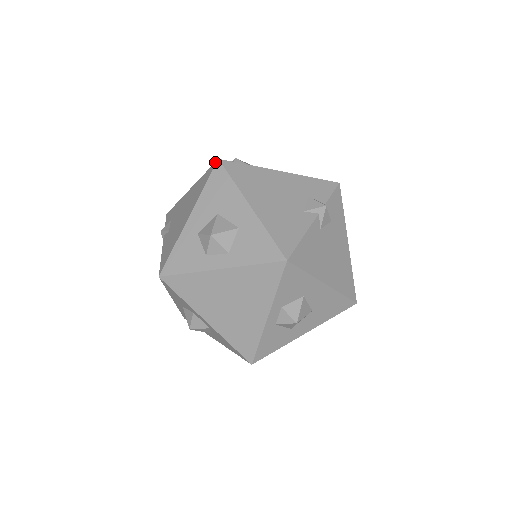
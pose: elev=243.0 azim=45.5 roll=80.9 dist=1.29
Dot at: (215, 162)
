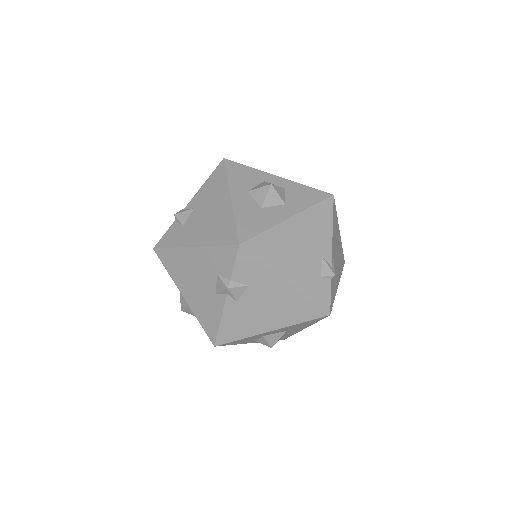
Dot at: (155, 247)
